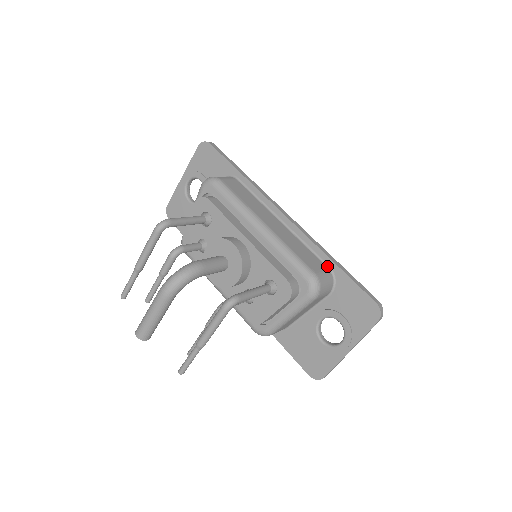
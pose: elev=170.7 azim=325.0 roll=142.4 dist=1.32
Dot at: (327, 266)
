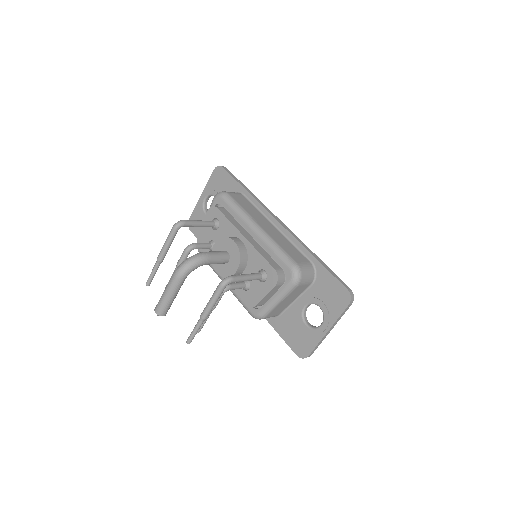
Dot at: (310, 261)
